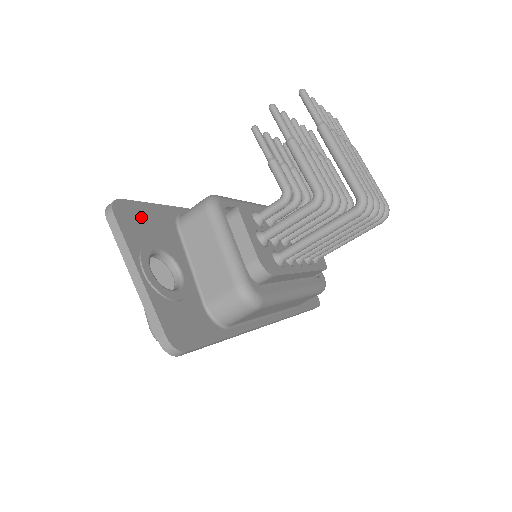
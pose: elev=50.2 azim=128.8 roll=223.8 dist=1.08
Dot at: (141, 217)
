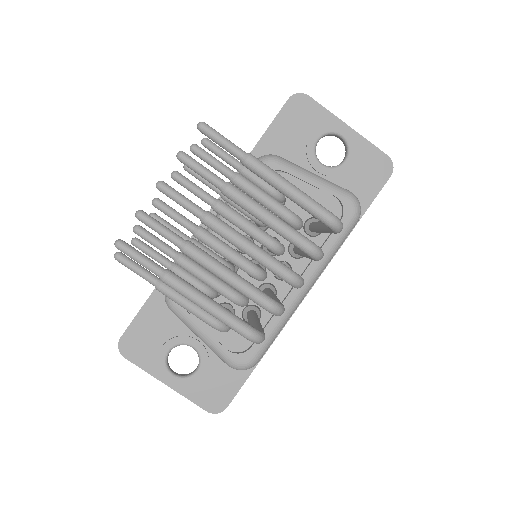
Dot at: (142, 334)
